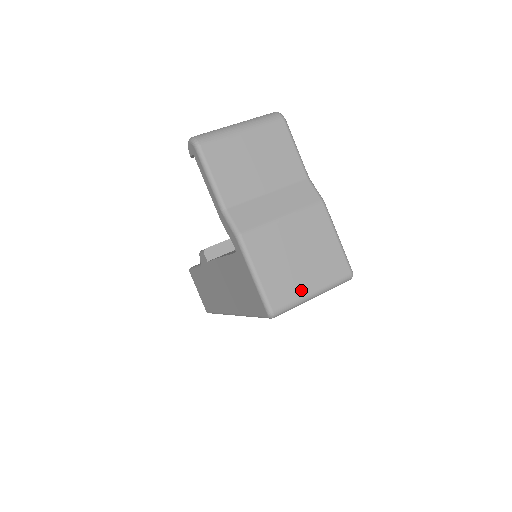
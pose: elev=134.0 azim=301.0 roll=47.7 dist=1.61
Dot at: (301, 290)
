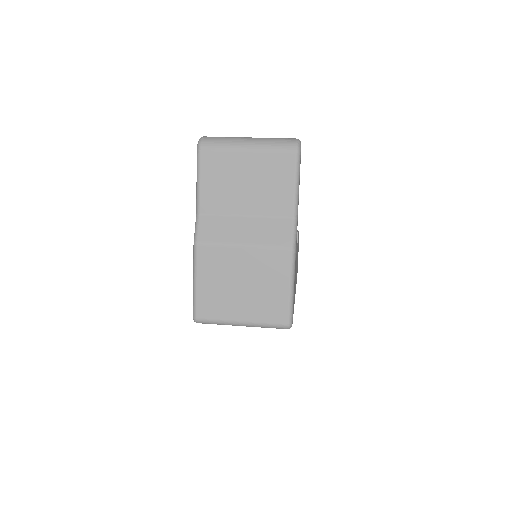
Dot at: (230, 314)
